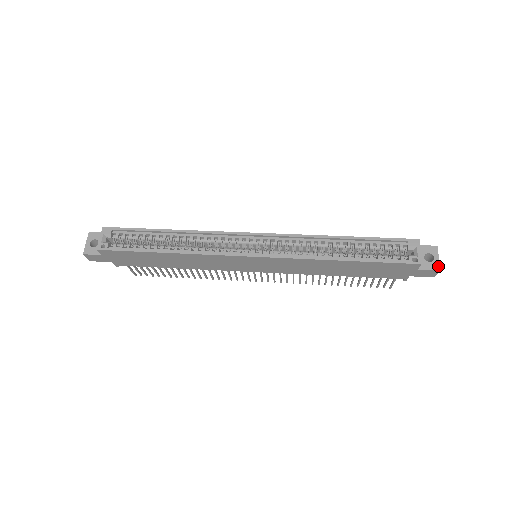
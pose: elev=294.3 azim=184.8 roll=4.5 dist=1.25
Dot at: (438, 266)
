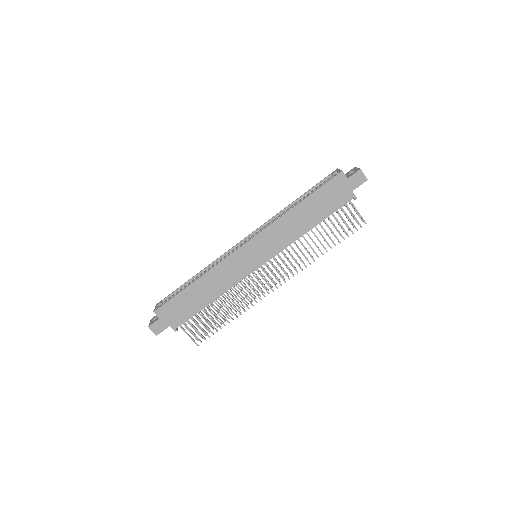
Dot at: (359, 169)
